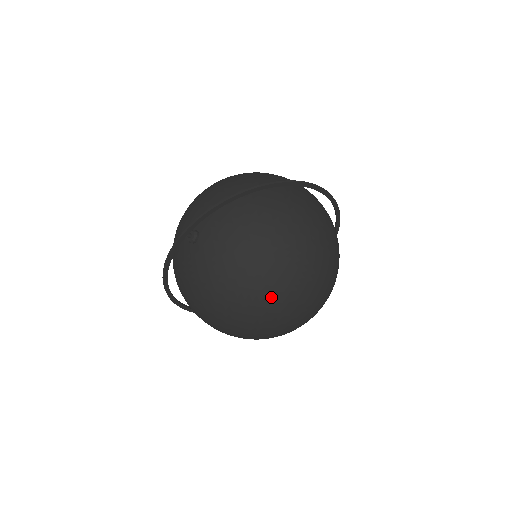
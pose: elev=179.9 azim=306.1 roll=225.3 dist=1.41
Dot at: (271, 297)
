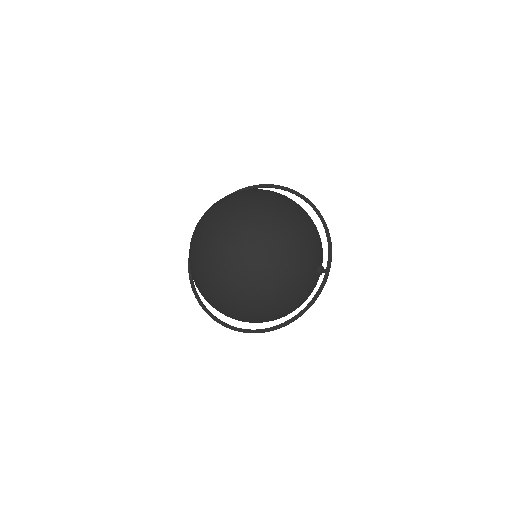
Dot at: (207, 222)
